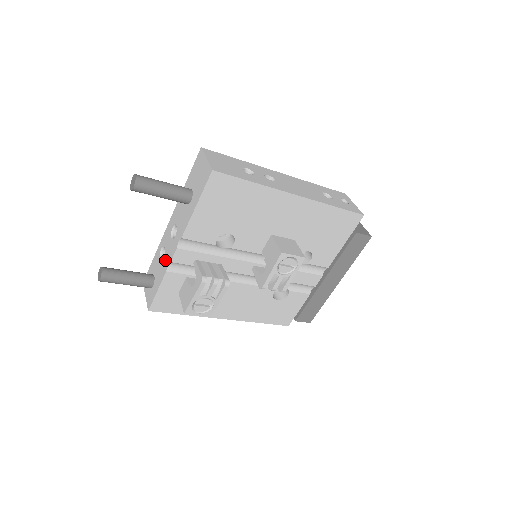
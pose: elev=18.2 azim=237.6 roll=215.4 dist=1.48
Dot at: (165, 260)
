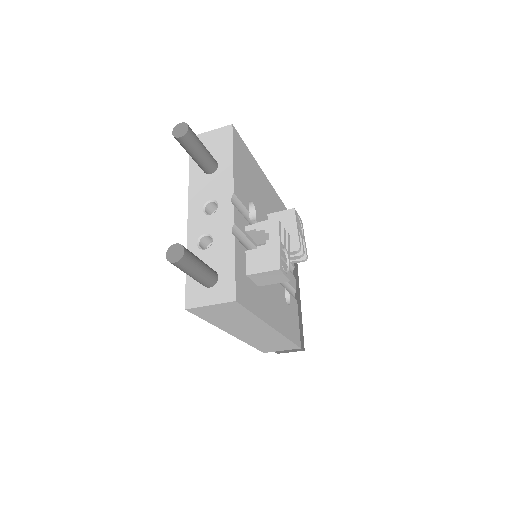
Dot at: (220, 235)
